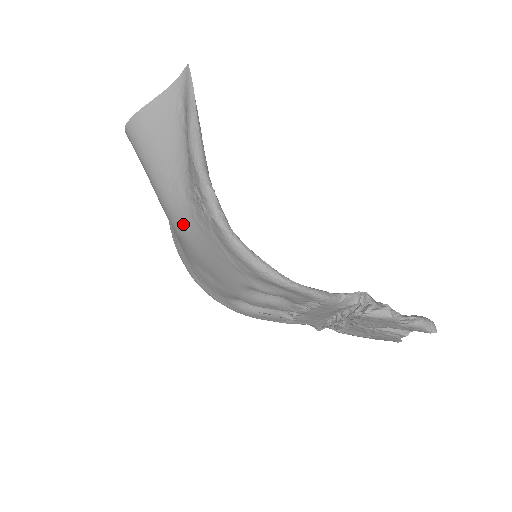
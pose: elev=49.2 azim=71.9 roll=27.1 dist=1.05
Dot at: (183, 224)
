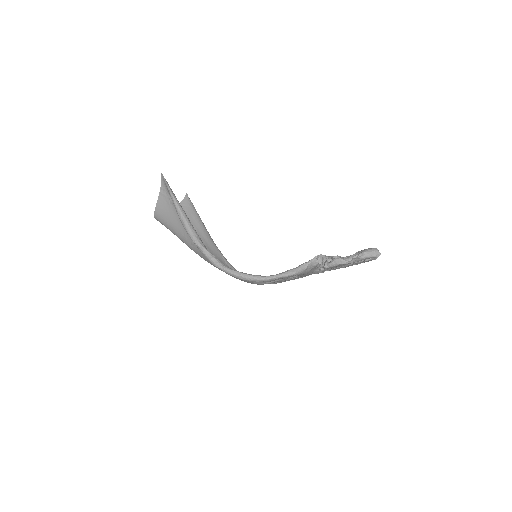
Dot at: (208, 261)
